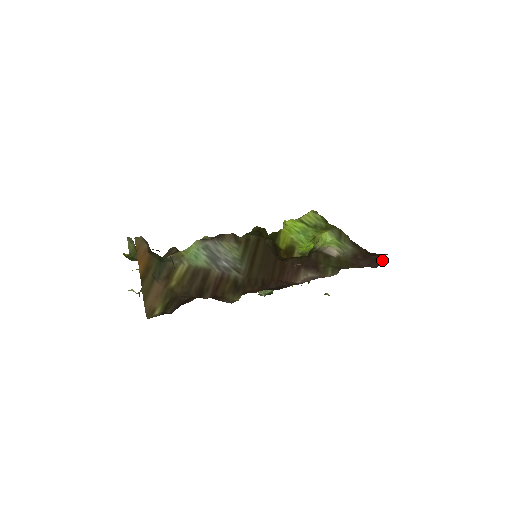
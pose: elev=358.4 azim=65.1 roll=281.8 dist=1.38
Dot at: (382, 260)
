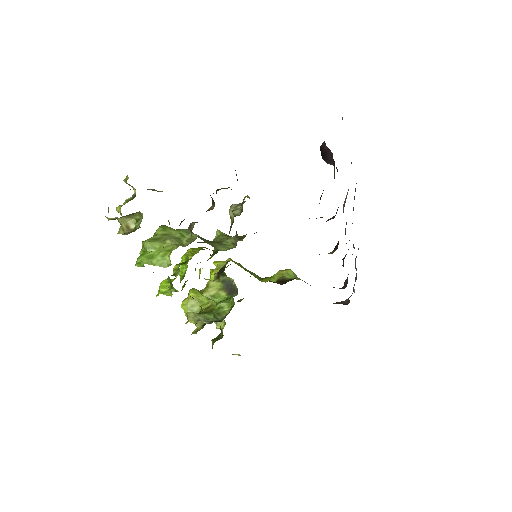
Dot at: (345, 302)
